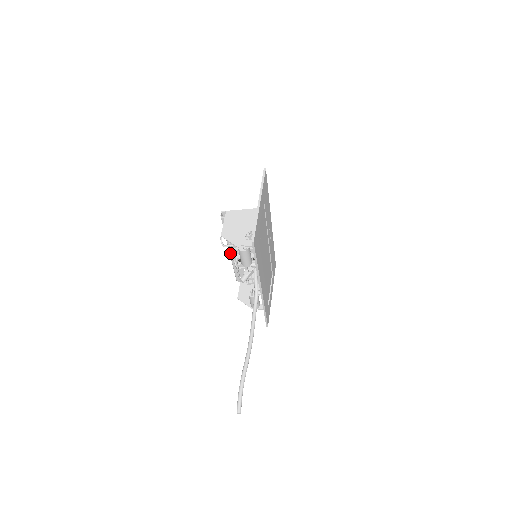
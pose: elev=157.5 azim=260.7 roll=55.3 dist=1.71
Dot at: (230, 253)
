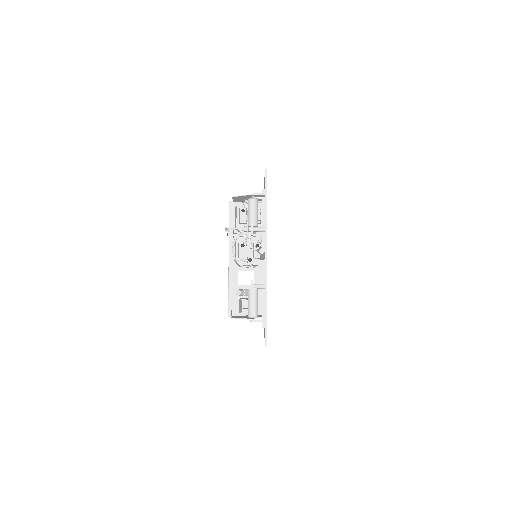
Dot at: (229, 258)
